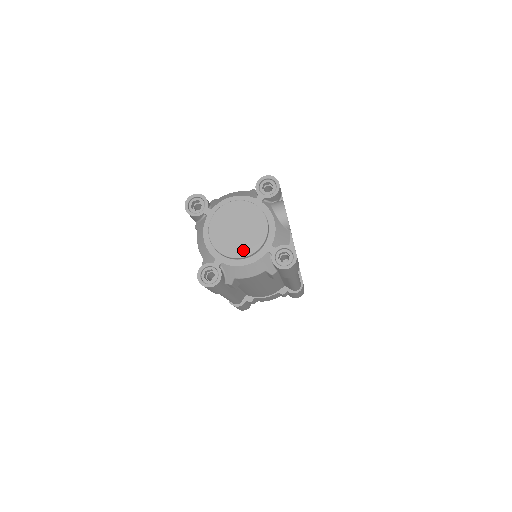
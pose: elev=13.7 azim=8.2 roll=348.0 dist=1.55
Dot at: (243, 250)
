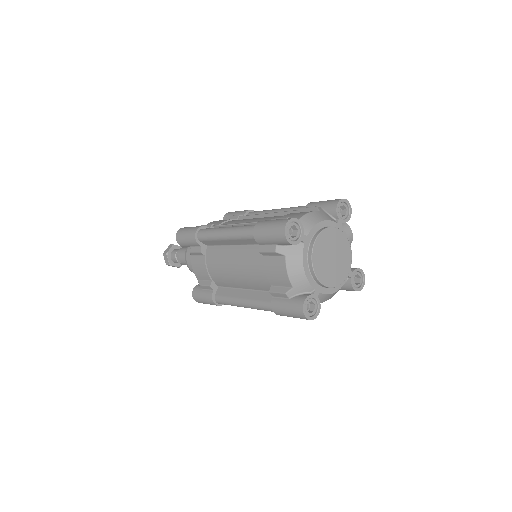
Dot at: (338, 279)
